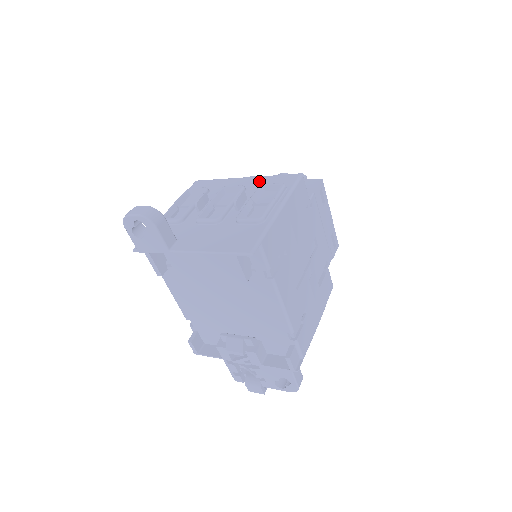
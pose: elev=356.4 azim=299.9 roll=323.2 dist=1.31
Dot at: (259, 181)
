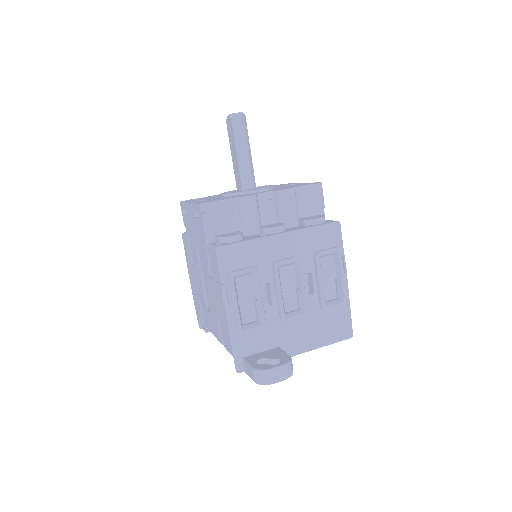
Dot at: (304, 242)
